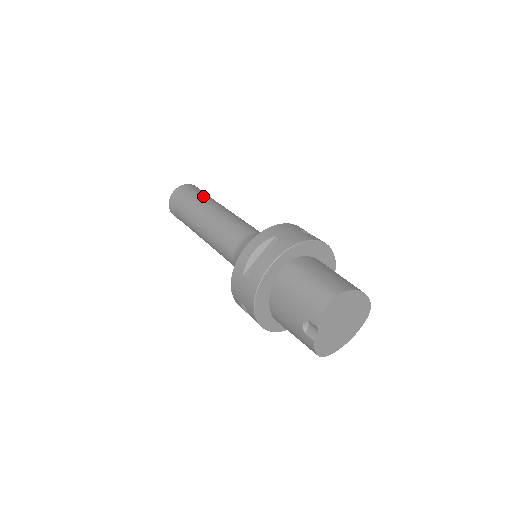
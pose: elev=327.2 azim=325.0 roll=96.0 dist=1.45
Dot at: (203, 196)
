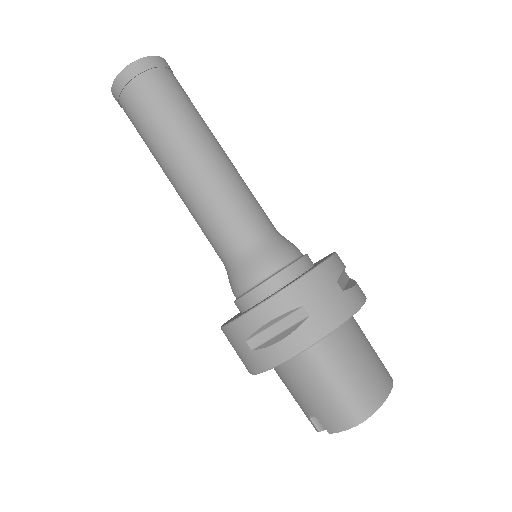
Dot at: (178, 106)
